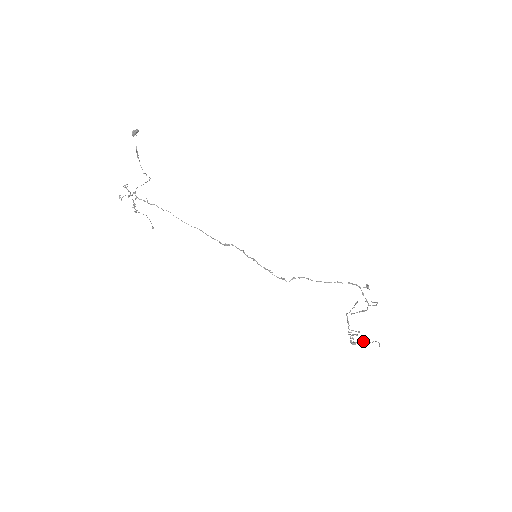
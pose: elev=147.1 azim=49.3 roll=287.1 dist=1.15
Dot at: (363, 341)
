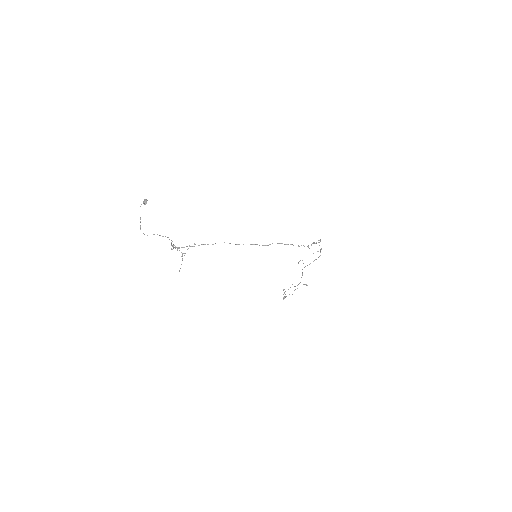
Dot at: occluded
